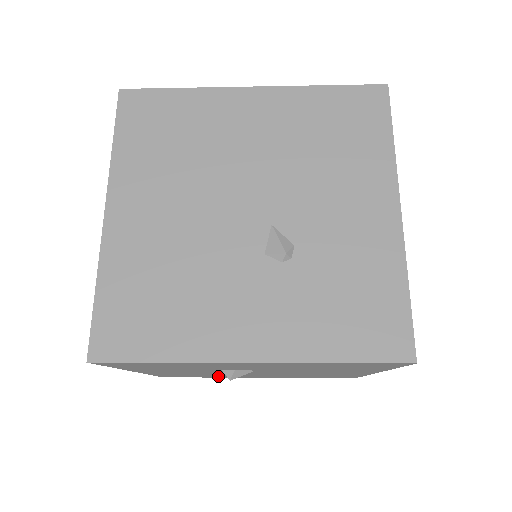
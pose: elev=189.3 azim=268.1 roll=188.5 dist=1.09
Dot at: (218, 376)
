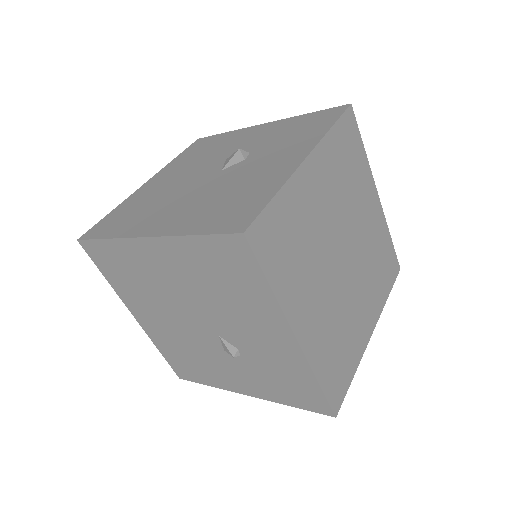
Dot at: occluded
